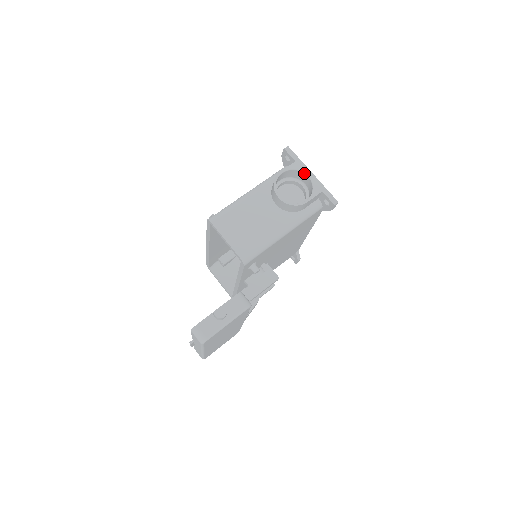
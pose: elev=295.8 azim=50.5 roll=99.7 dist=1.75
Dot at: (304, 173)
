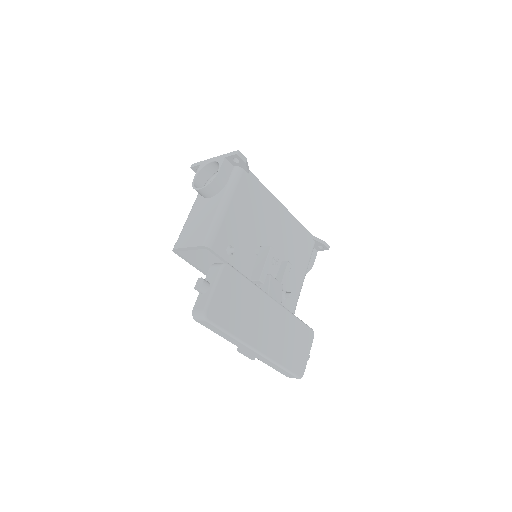
Dot at: (208, 163)
